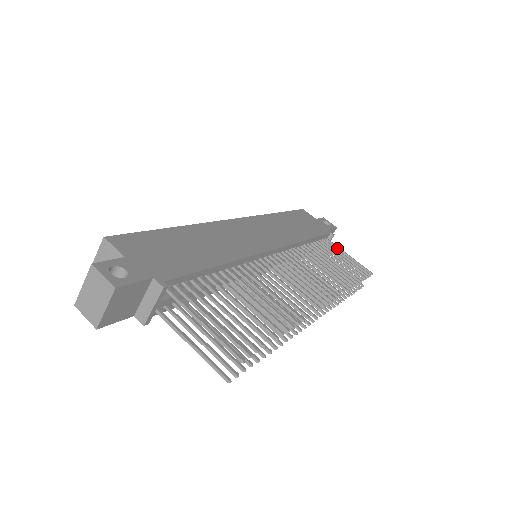
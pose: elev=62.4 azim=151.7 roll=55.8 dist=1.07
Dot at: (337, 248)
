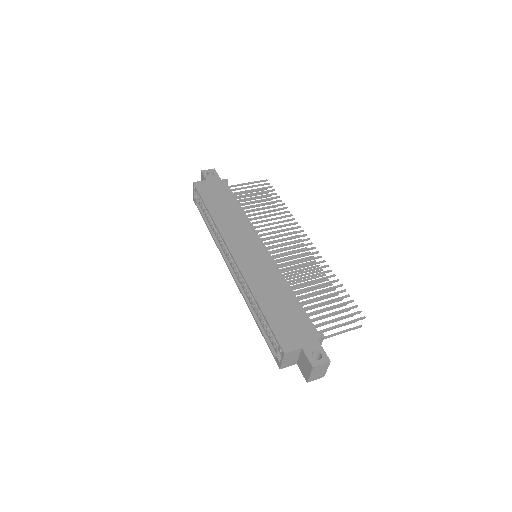
Dot at: occluded
